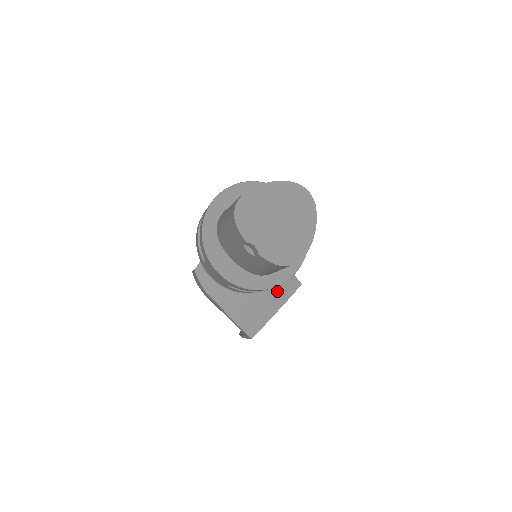
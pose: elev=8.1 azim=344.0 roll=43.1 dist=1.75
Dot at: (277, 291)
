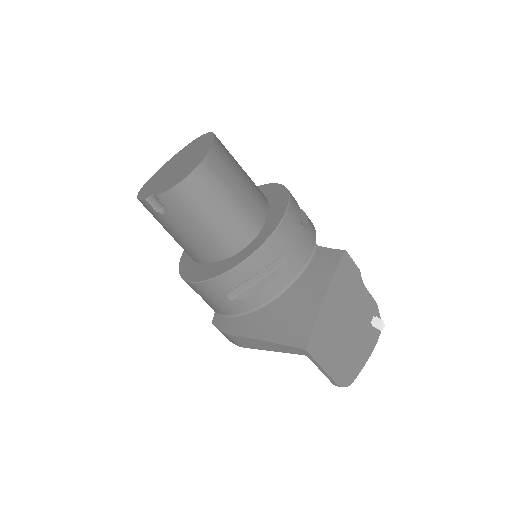
Dot at: (311, 275)
